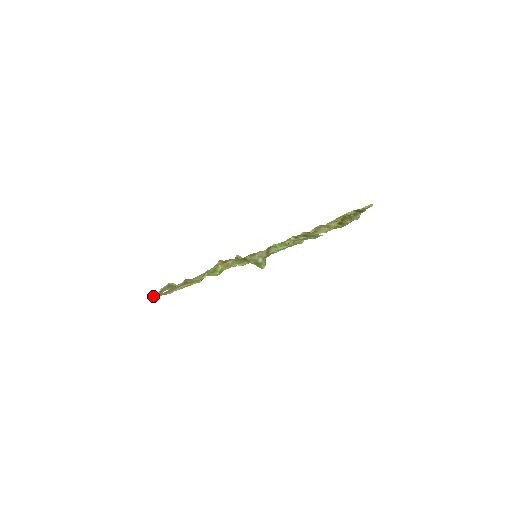
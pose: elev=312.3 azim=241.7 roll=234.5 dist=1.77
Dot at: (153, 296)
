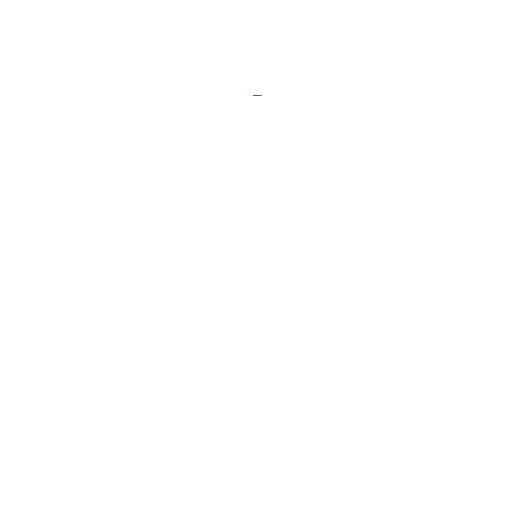
Dot at: occluded
